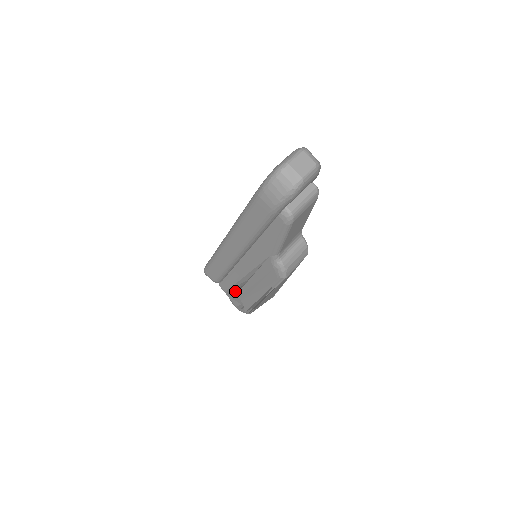
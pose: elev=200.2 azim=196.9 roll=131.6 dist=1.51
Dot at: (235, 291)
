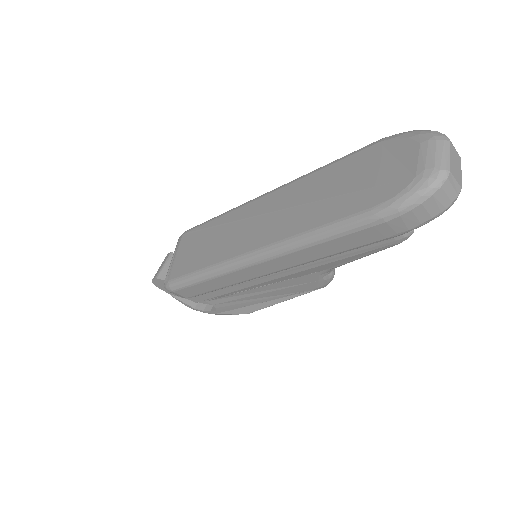
Dot at: occluded
